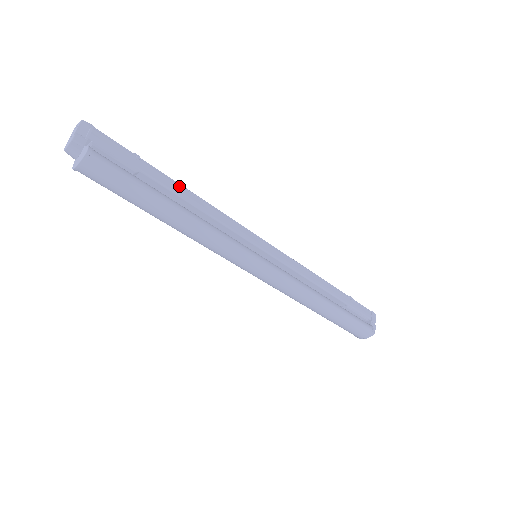
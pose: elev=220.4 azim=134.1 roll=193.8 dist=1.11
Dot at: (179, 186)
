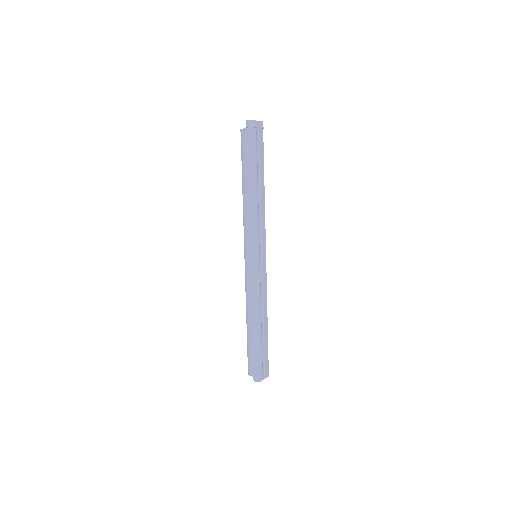
Dot at: (263, 186)
